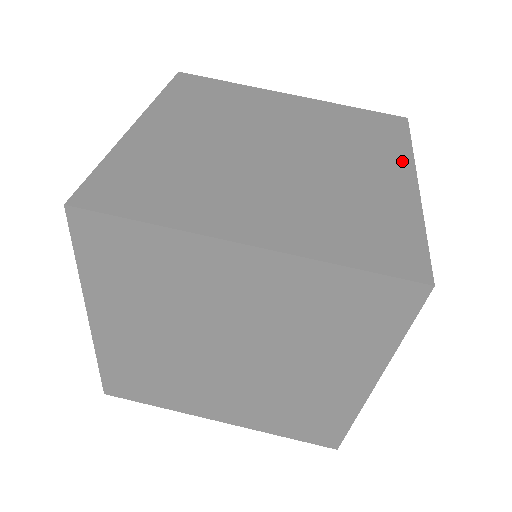
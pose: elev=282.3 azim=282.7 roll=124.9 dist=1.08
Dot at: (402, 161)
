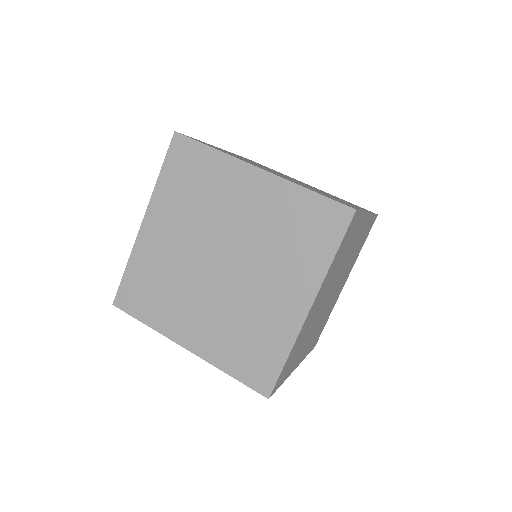
Dot at: occluded
